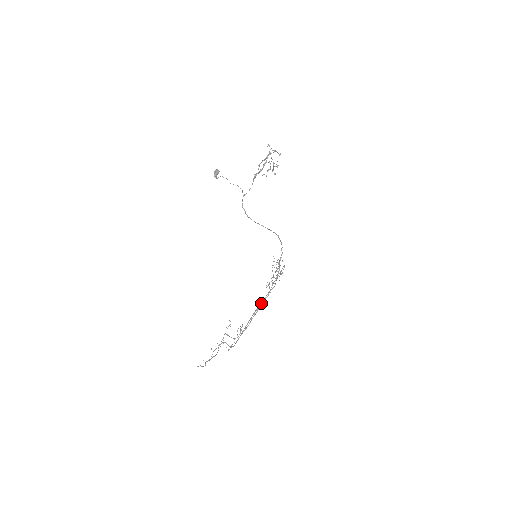
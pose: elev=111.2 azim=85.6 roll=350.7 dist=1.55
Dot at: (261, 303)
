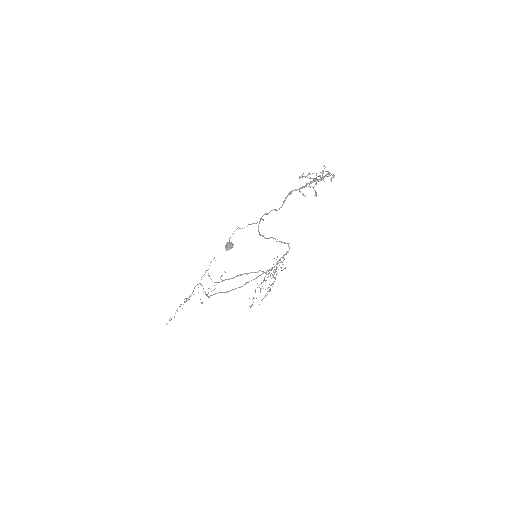
Dot at: (245, 283)
